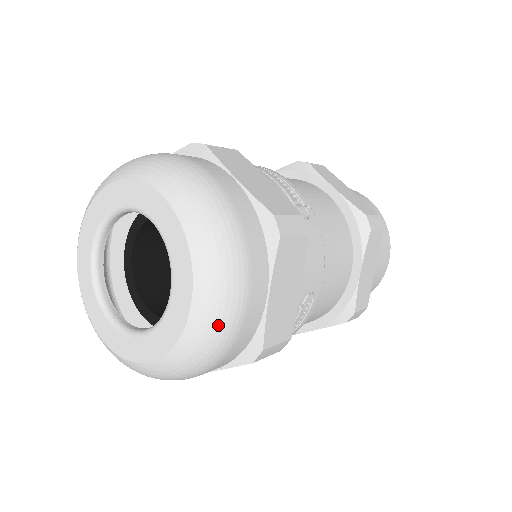
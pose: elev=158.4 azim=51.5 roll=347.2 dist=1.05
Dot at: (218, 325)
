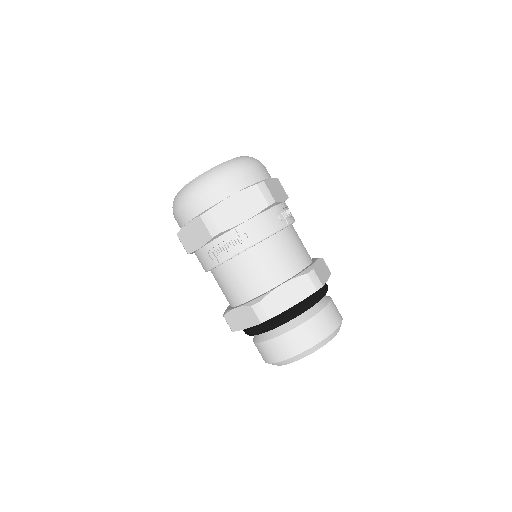
Dot at: (208, 179)
